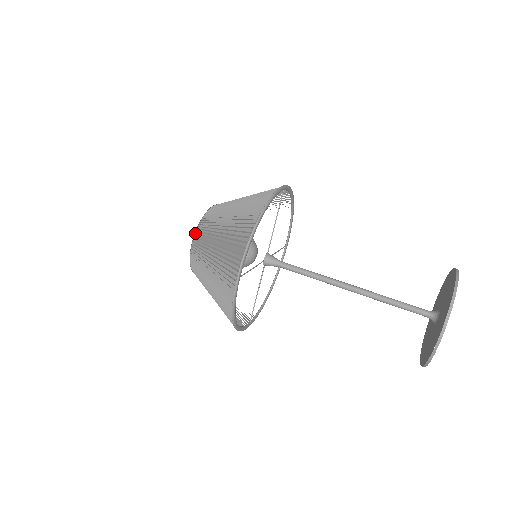
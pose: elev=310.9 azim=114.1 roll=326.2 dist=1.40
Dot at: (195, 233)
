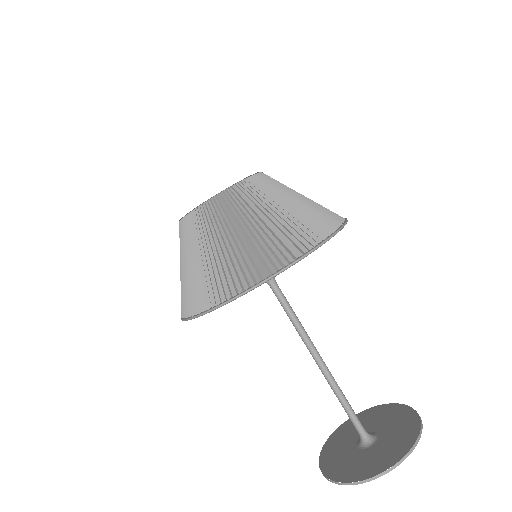
Dot at: (185, 216)
